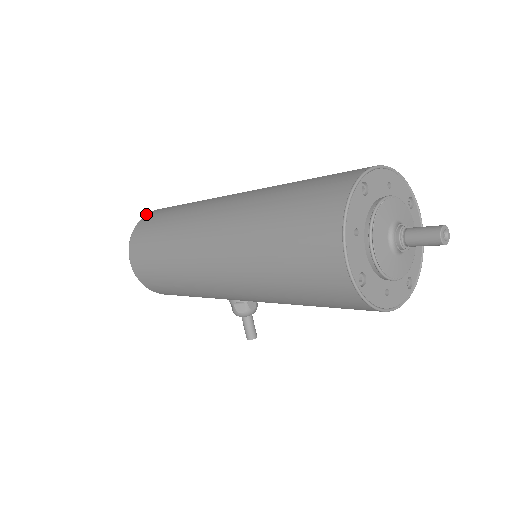
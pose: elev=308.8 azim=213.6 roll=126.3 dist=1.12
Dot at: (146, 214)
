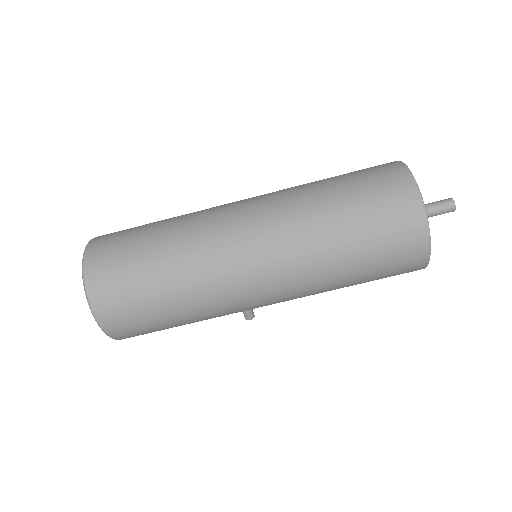
Dot at: (83, 268)
